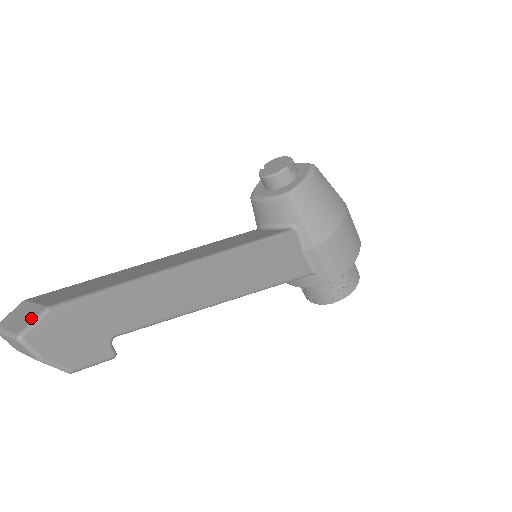
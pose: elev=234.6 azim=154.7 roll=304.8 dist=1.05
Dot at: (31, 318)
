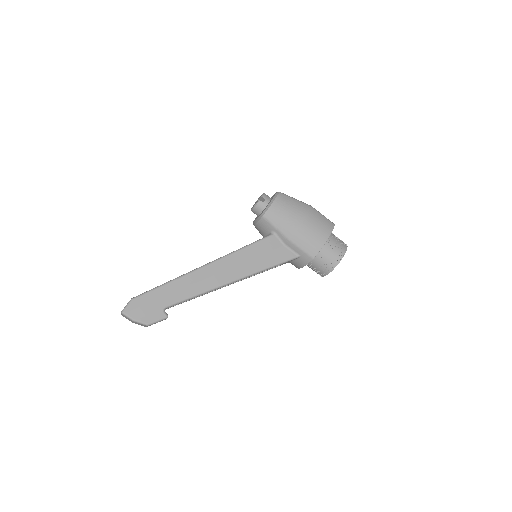
Dot at: (127, 304)
